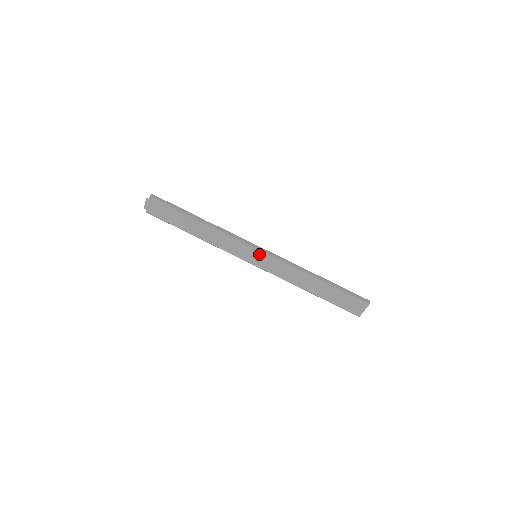
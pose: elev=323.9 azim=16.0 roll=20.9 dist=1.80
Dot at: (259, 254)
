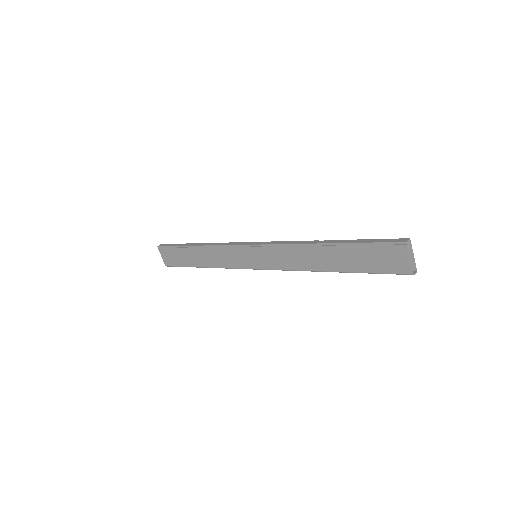
Dot at: (254, 251)
